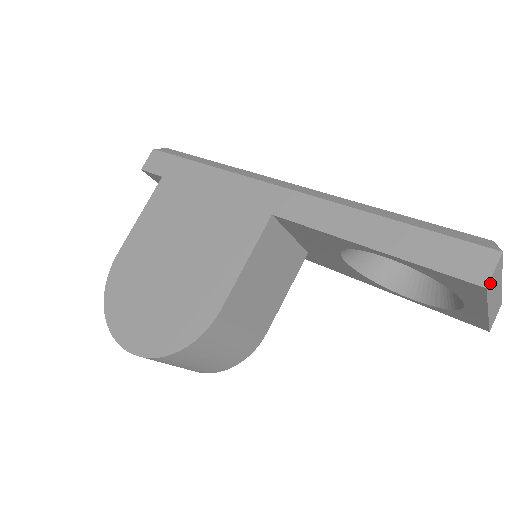
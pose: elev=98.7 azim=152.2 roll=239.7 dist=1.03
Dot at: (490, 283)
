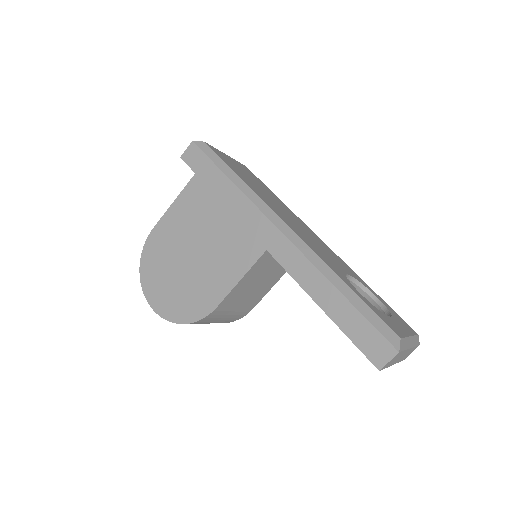
Dot at: (385, 366)
